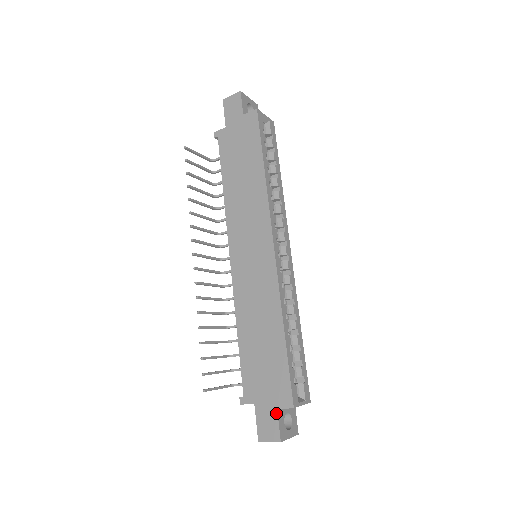
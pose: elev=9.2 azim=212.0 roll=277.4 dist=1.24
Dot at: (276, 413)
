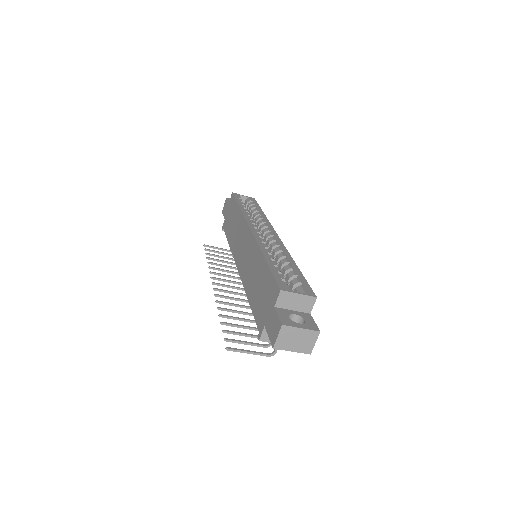
Dot at: (274, 310)
